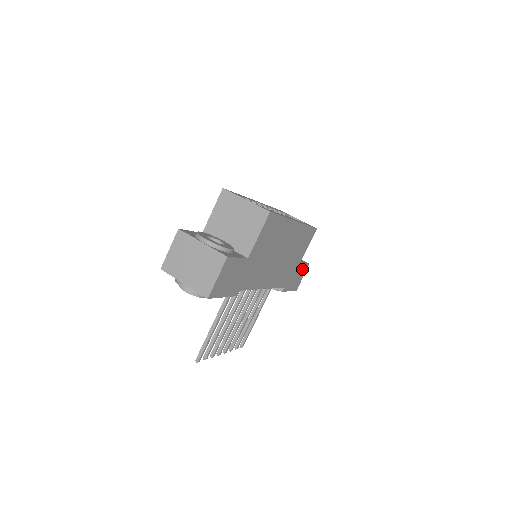
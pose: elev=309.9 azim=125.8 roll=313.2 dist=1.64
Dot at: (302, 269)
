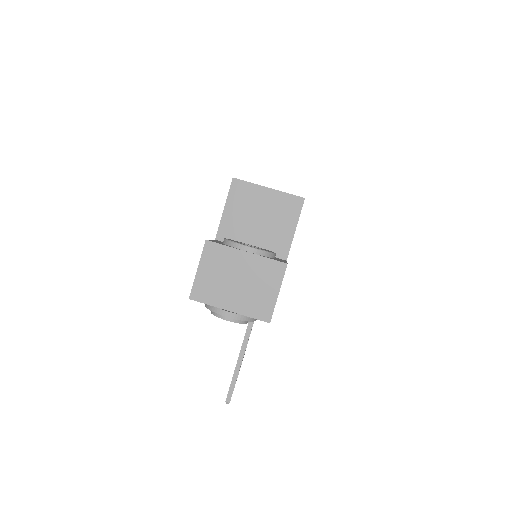
Dot at: occluded
